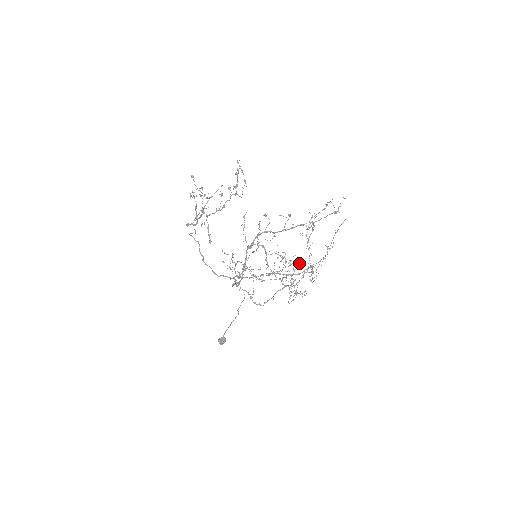
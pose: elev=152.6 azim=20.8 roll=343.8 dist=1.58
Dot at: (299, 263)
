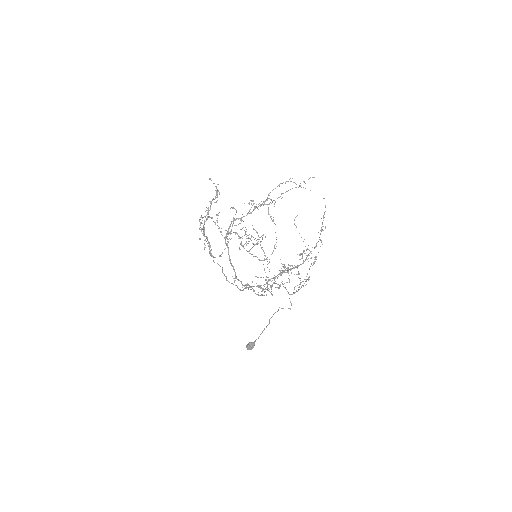
Dot at: occluded
